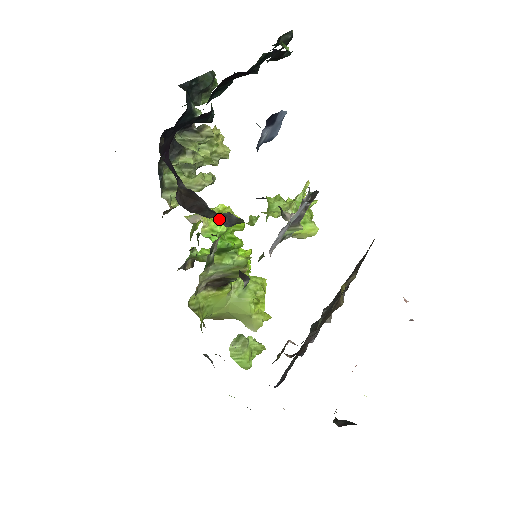
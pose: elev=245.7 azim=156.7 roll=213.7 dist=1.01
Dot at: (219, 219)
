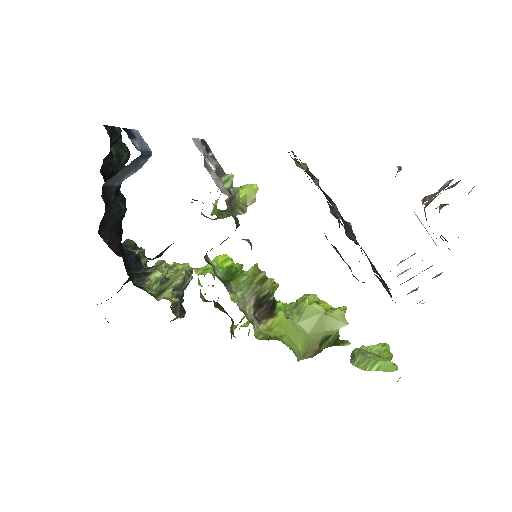
Dot at: occluded
